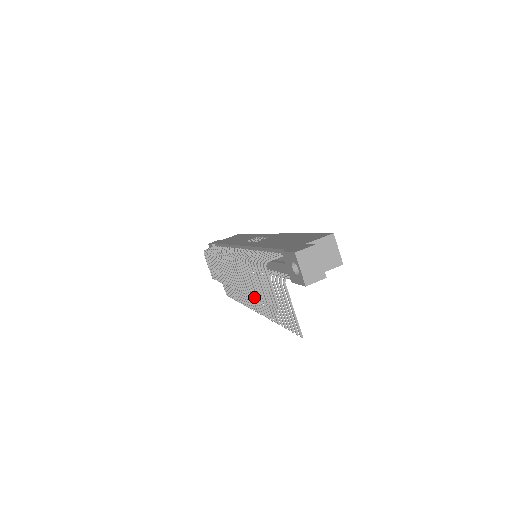
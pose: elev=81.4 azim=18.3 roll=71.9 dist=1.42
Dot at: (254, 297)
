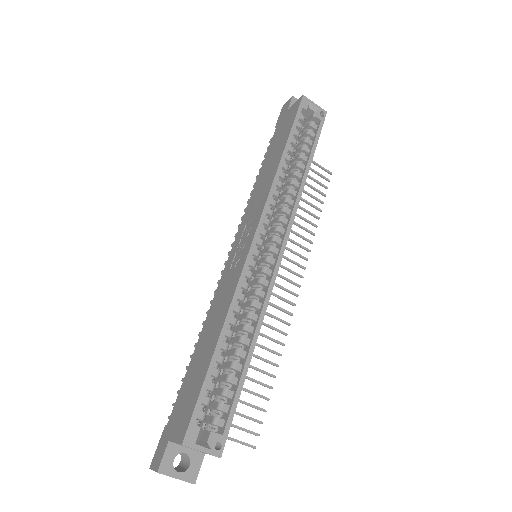
Dot at: occluded
